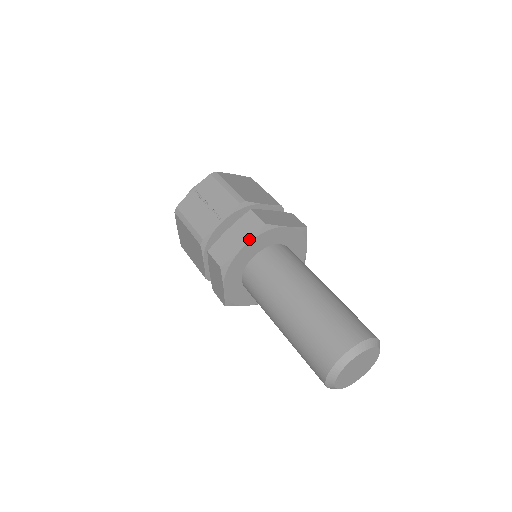
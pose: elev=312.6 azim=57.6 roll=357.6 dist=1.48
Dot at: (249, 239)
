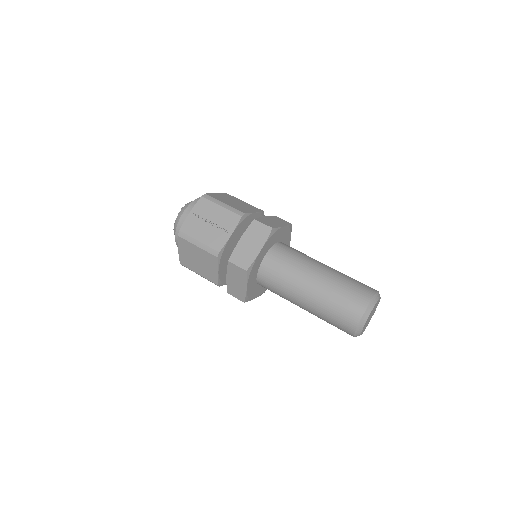
Dot at: (263, 243)
